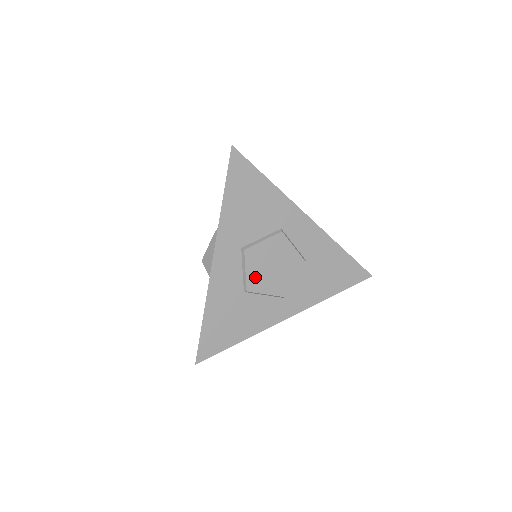
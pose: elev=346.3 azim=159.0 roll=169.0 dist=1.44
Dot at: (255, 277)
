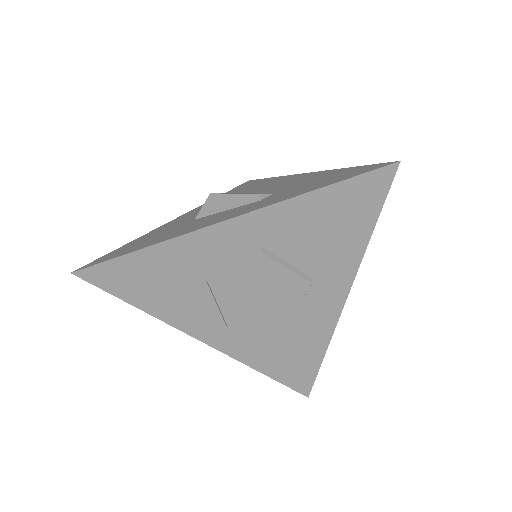
Dot at: (233, 283)
